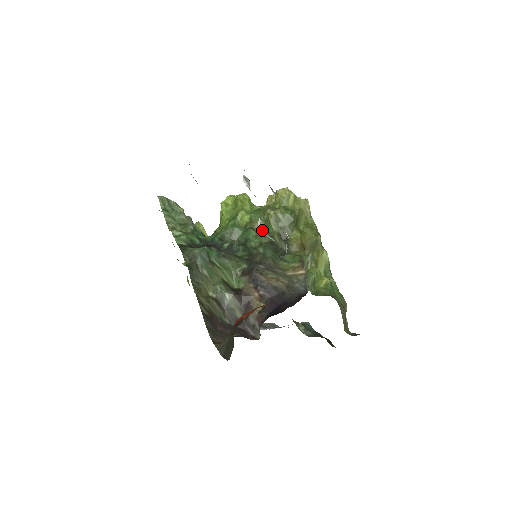
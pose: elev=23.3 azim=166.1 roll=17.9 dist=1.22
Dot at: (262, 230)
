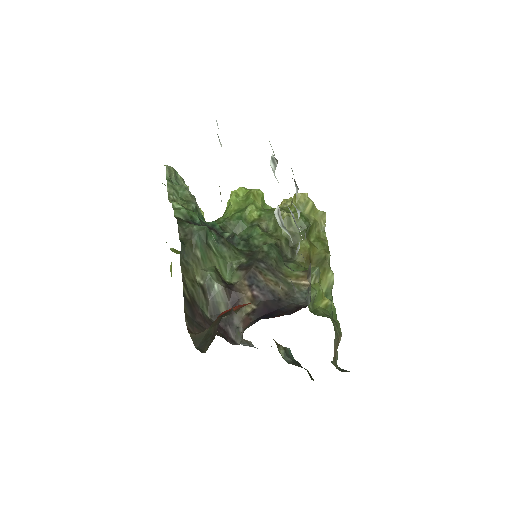
Dot at: (277, 219)
